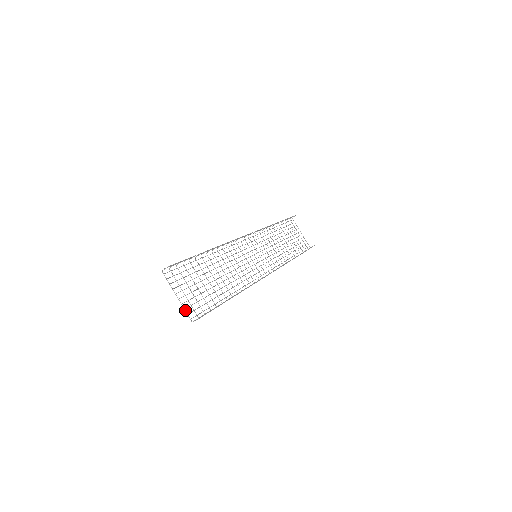
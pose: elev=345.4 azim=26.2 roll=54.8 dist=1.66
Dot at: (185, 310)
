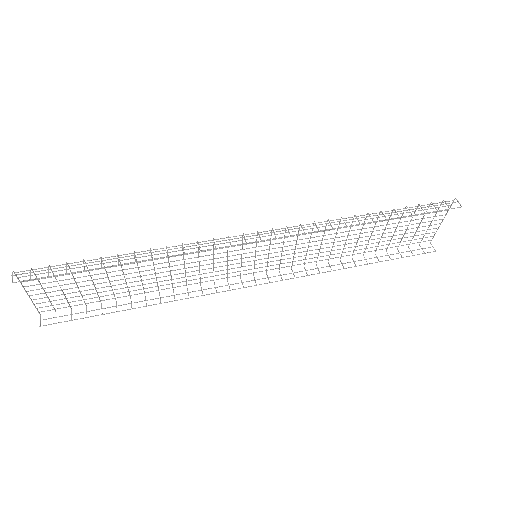
Dot at: (35, 306)
